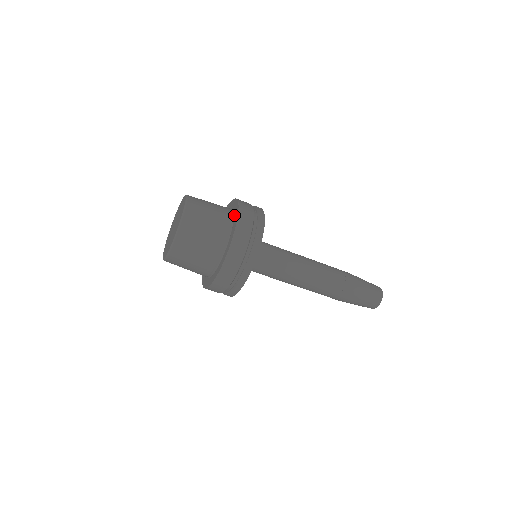
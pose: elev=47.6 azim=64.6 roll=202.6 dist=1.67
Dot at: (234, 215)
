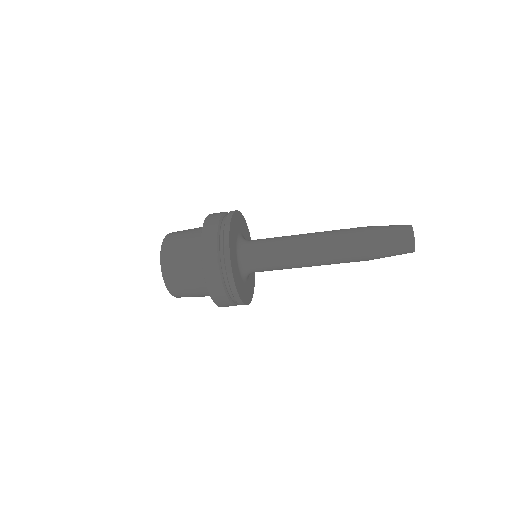
Dot at: occluded
